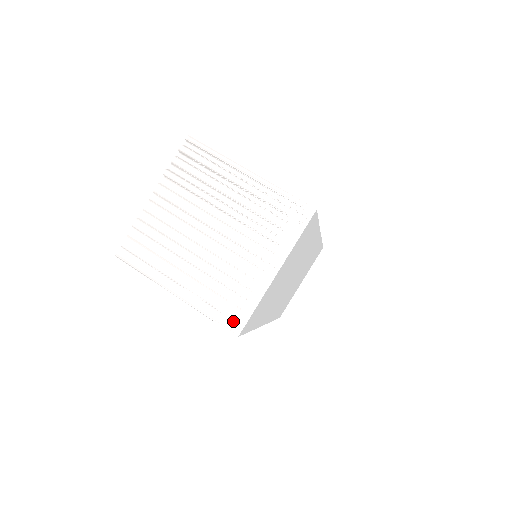
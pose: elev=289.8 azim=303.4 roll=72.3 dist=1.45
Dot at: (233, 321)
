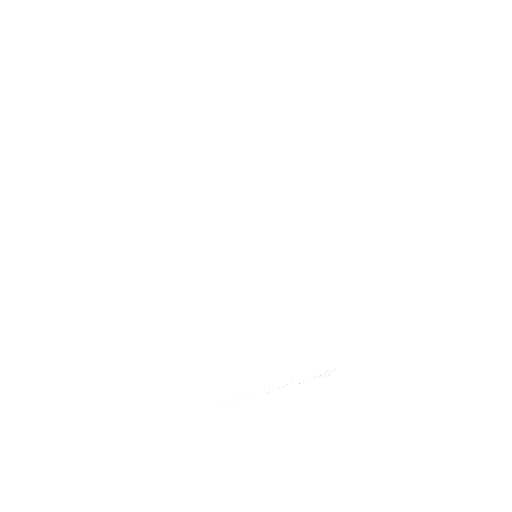
Dot at: occluded
